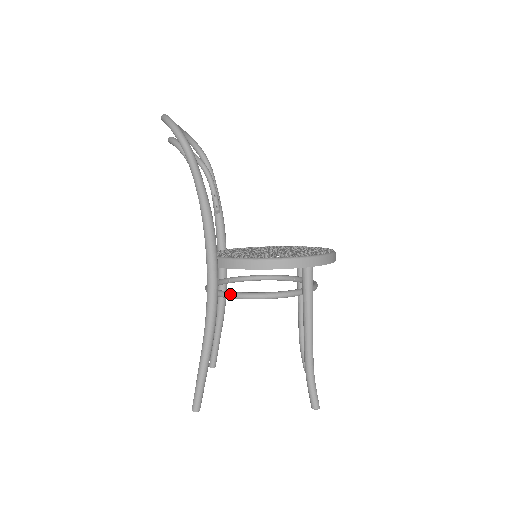
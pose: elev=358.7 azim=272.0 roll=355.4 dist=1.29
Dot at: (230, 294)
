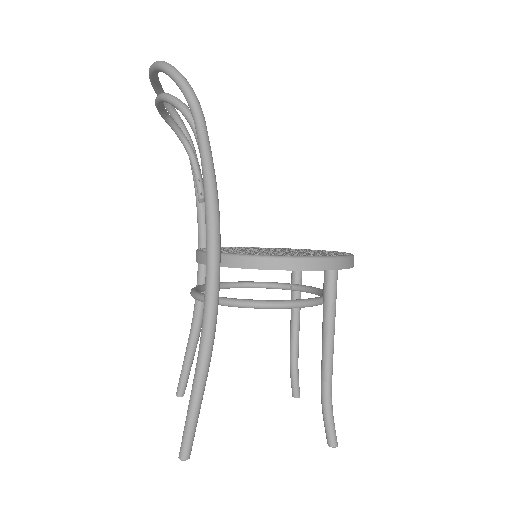
Dot at: (237, 301)
